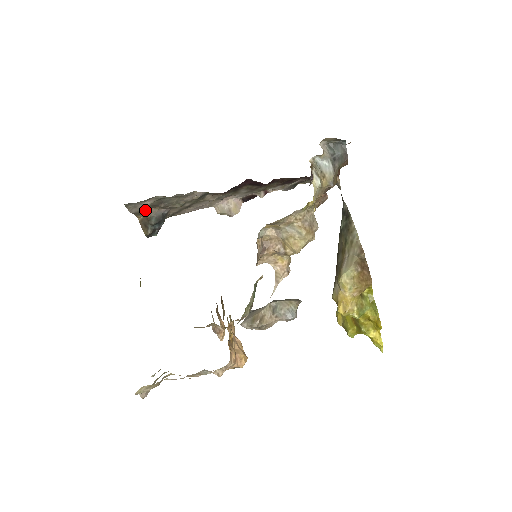
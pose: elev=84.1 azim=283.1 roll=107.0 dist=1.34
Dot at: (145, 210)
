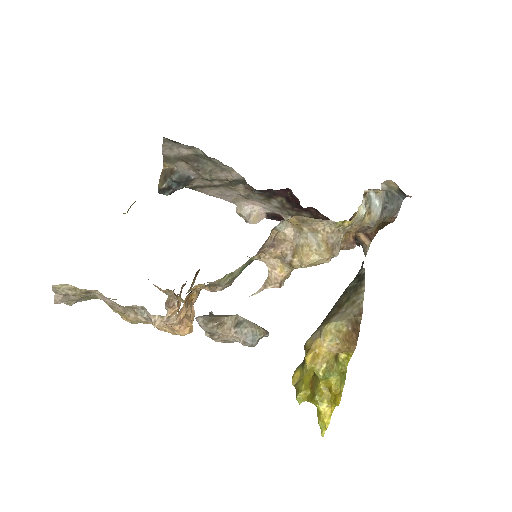
Dot at: (176, 159)
